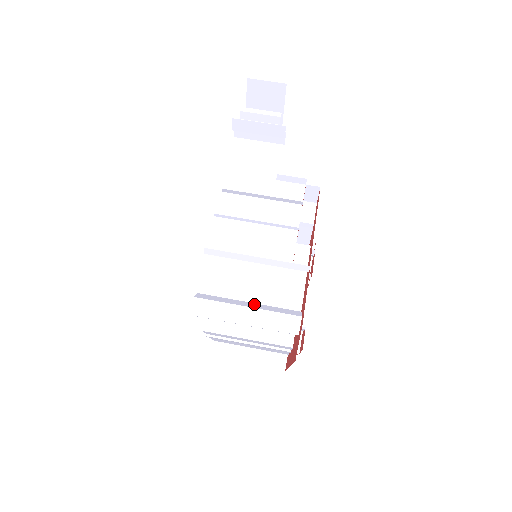
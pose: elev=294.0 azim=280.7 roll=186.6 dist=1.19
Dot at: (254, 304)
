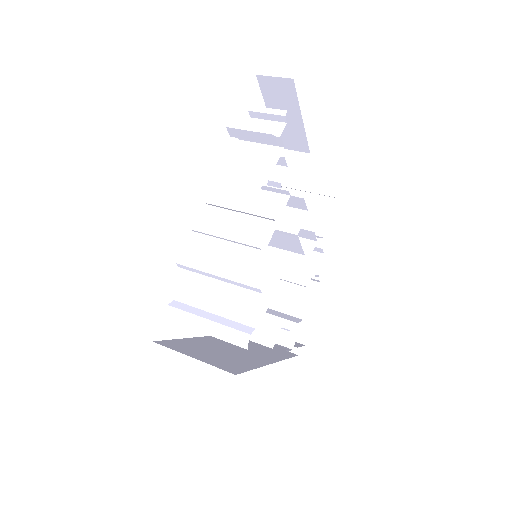
Dot at: (216, 316)
